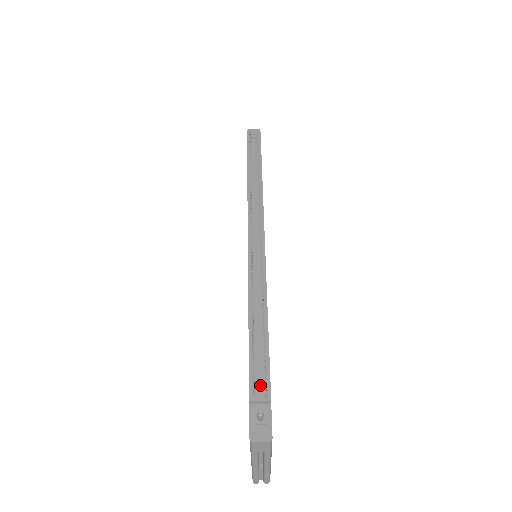
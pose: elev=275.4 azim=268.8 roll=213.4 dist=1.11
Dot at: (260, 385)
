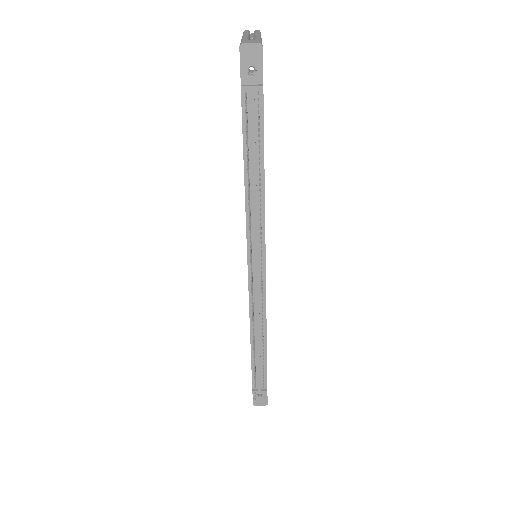
Dot at: (260, 384)
